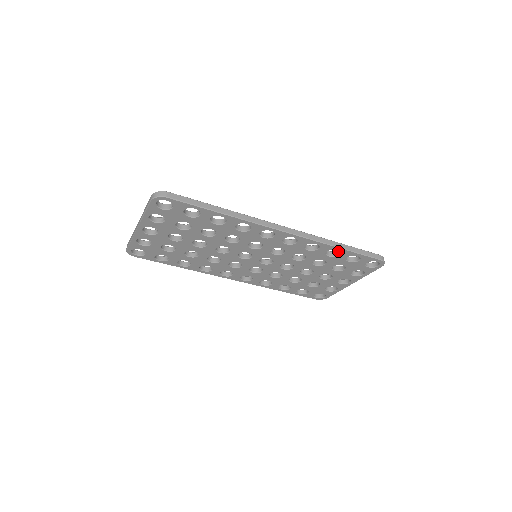
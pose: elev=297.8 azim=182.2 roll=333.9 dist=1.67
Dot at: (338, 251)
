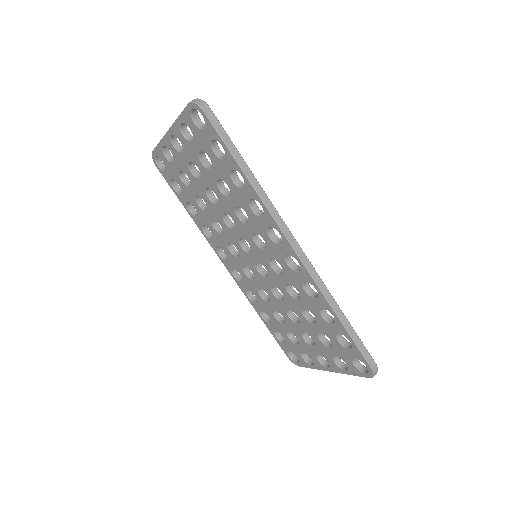
Dot at: occluded
